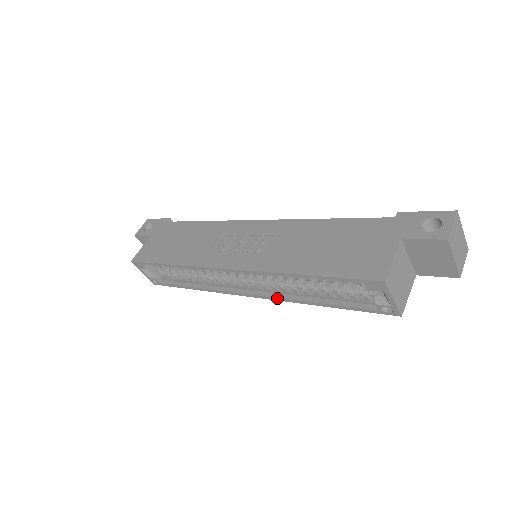
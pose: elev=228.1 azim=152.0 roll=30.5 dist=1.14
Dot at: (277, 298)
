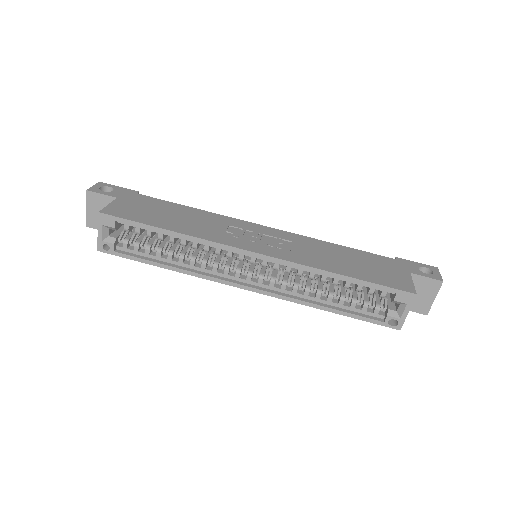
Dot at: (283, 296)
